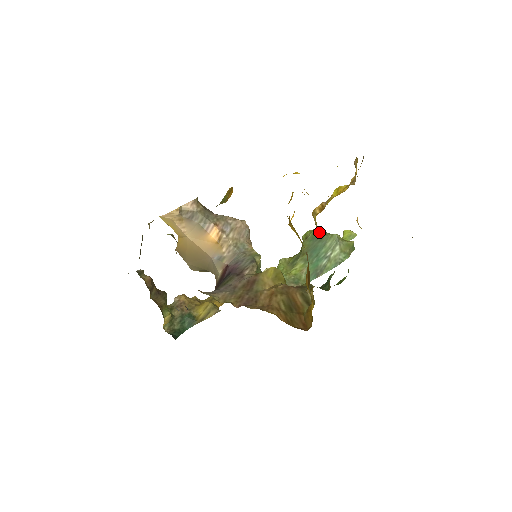
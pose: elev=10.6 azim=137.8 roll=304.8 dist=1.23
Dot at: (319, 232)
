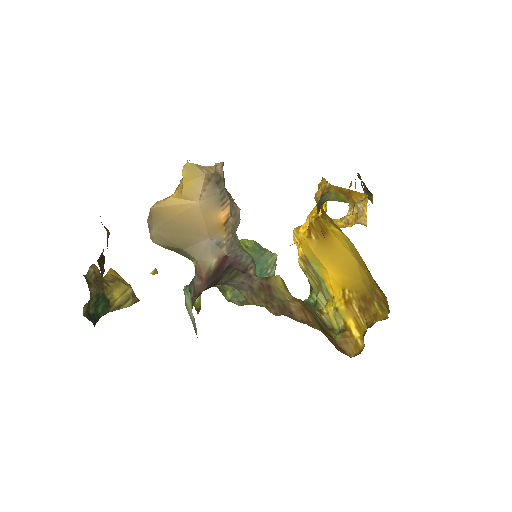
Dot at: (259, 245)
